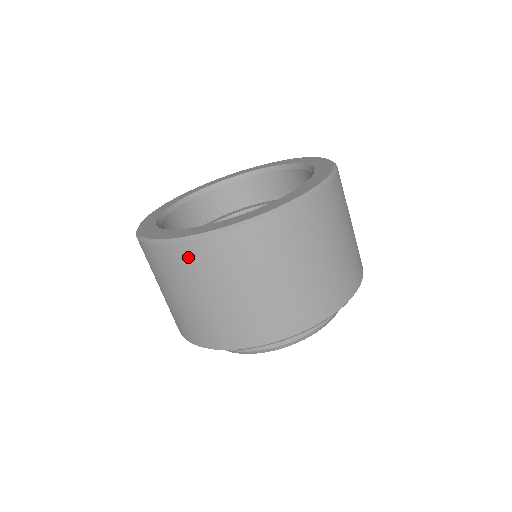
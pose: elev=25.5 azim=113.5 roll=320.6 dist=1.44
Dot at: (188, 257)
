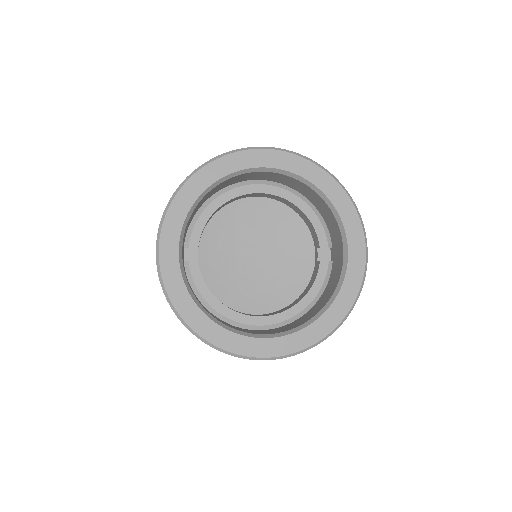
Dot at: occluded
